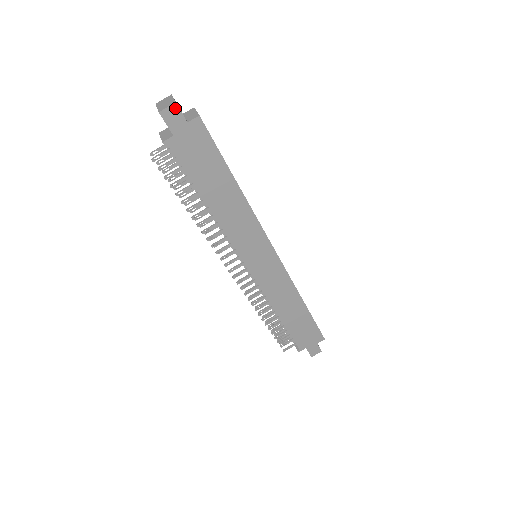
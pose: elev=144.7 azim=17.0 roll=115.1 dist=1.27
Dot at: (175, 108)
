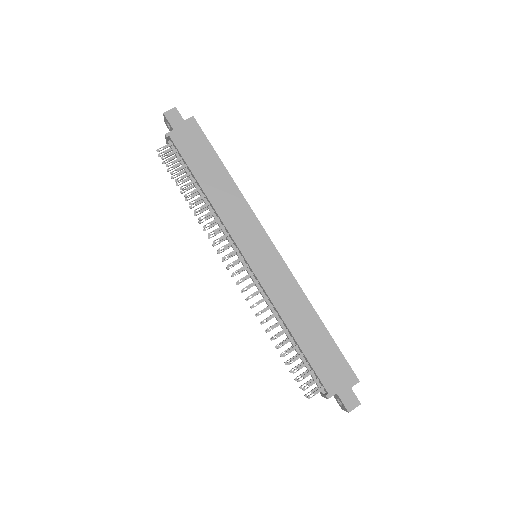
Dot at: (175, 111)
